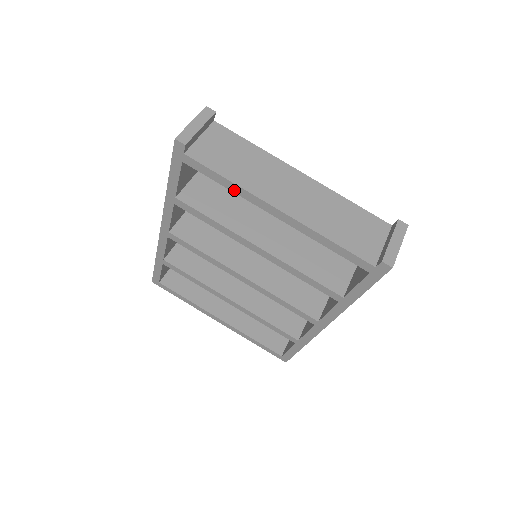
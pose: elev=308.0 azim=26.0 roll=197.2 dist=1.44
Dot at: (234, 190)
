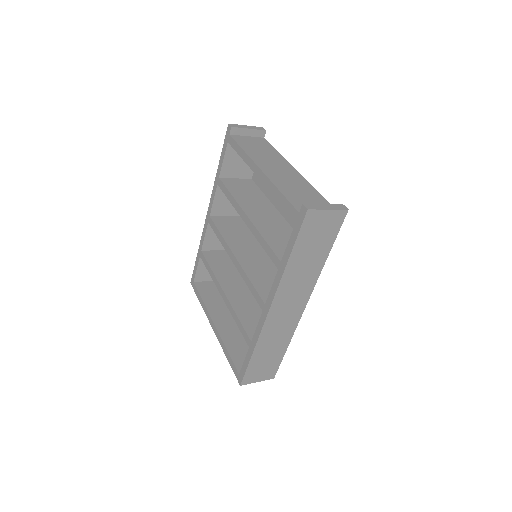
Dot at: (244, 158)
